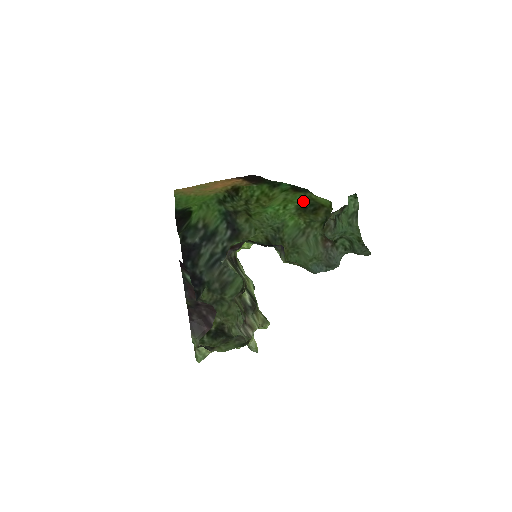
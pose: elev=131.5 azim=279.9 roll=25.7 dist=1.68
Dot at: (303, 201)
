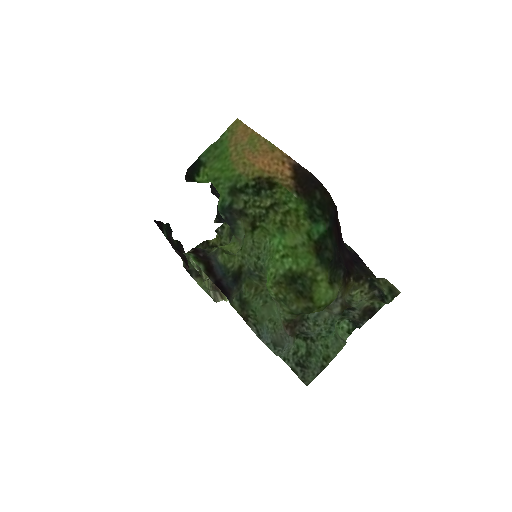
Dot at: (303, 271)
